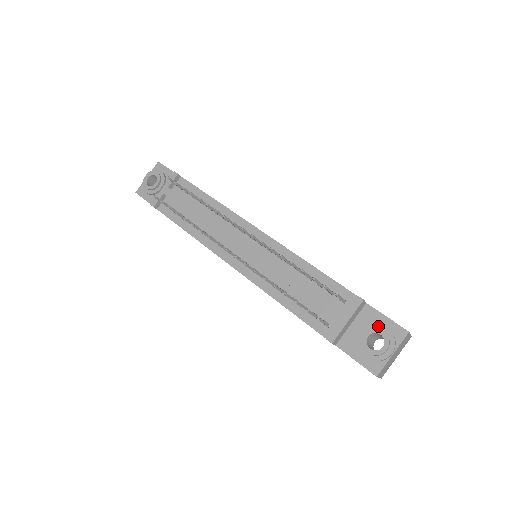
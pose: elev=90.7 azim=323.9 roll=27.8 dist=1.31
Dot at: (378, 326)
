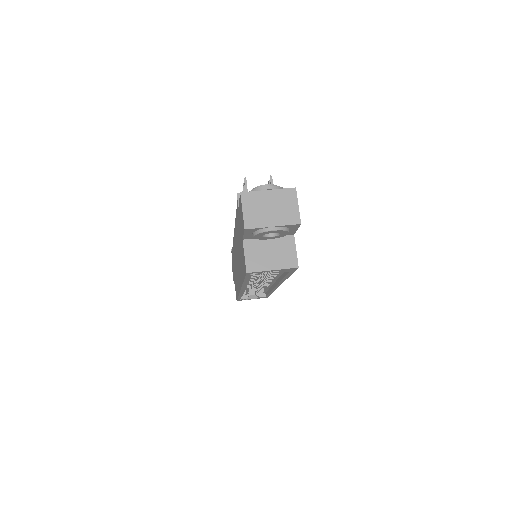
Dot at: occluded
